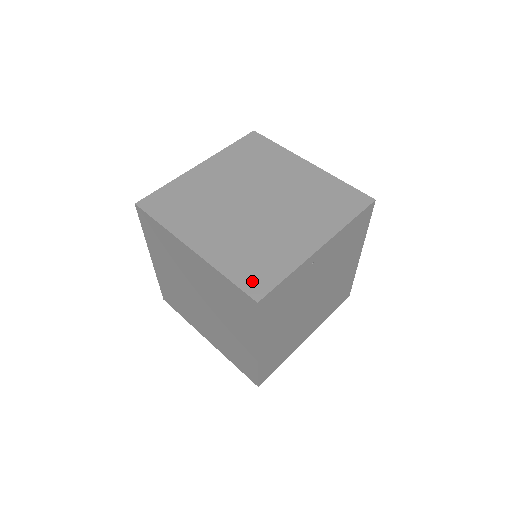
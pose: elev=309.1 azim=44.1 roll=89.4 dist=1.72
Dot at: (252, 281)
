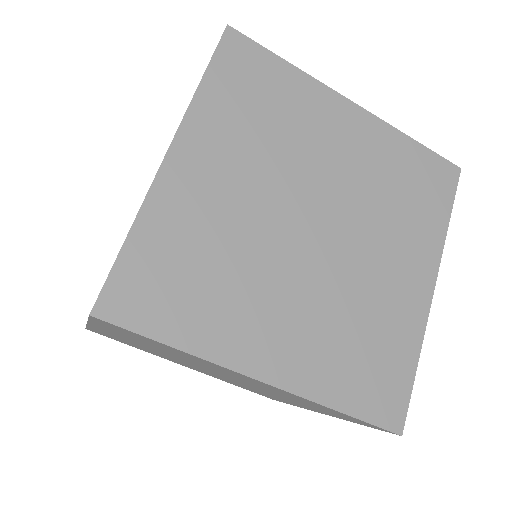
Dot at: (380, 401)
